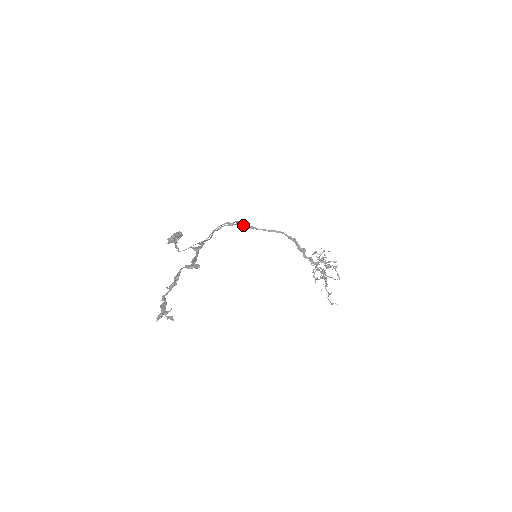
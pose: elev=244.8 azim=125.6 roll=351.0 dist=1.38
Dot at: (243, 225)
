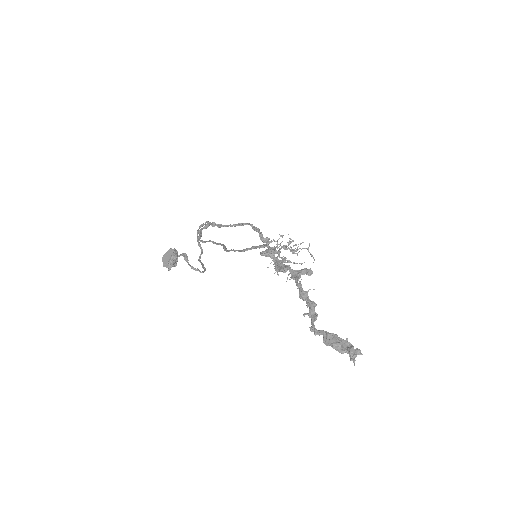
Dot at: (214, 224)
